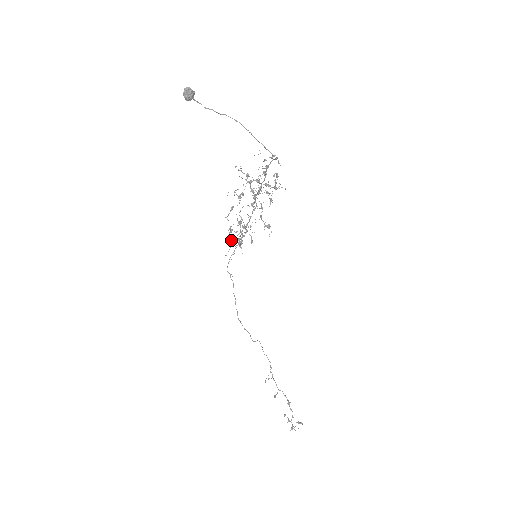
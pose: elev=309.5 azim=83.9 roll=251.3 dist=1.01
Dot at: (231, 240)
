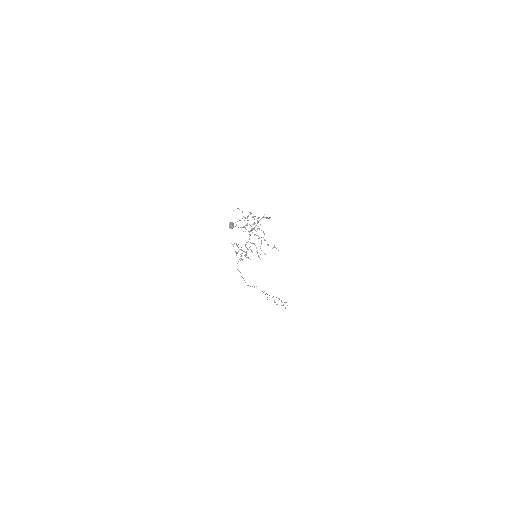
Dot at: (241, 258)
